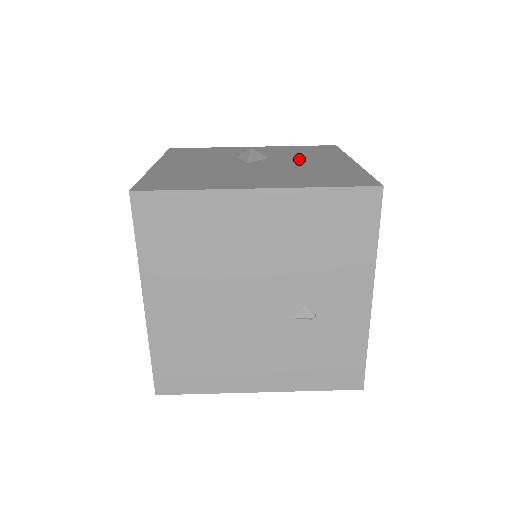
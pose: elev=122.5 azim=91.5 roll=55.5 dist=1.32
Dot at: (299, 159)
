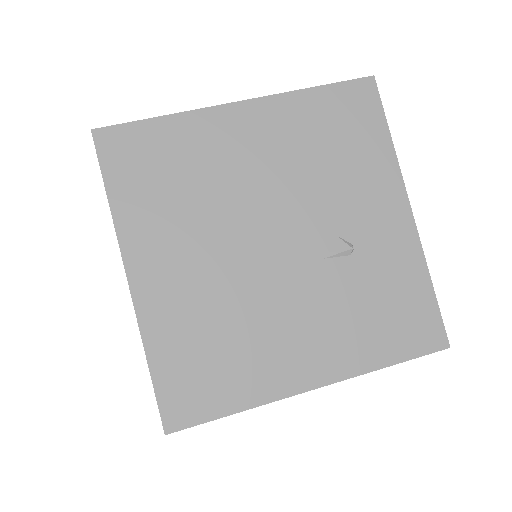
Dot at: occluded
